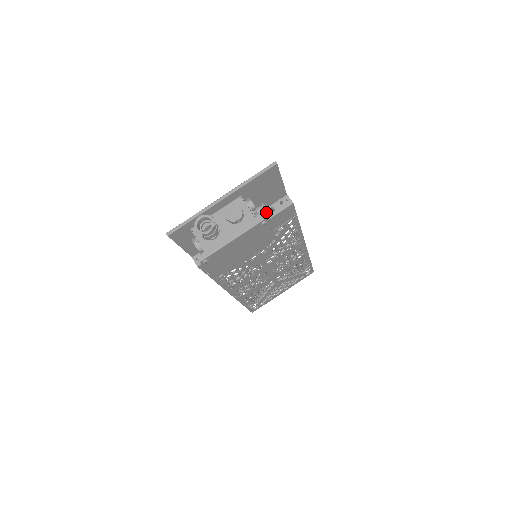
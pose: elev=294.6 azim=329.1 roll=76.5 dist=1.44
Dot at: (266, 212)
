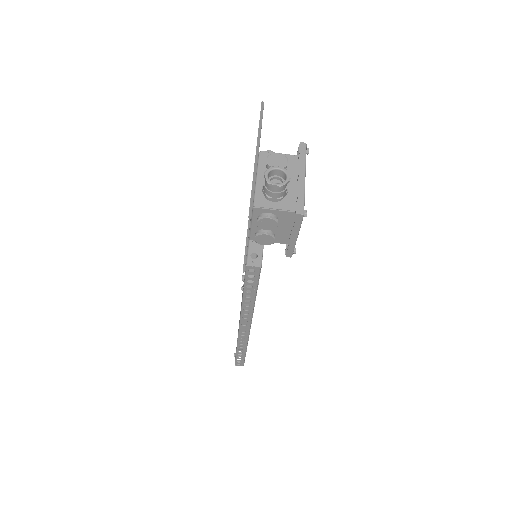
Dot at: occluded
